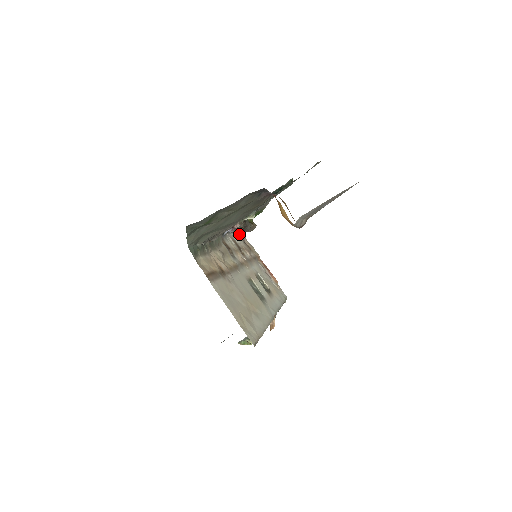
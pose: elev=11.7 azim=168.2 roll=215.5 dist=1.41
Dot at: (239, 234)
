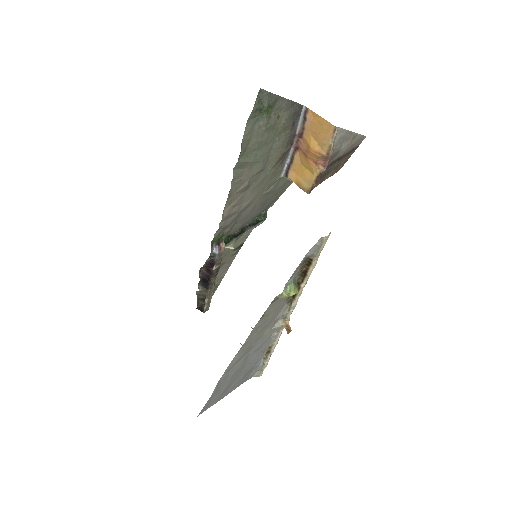
Dot at: occluded
